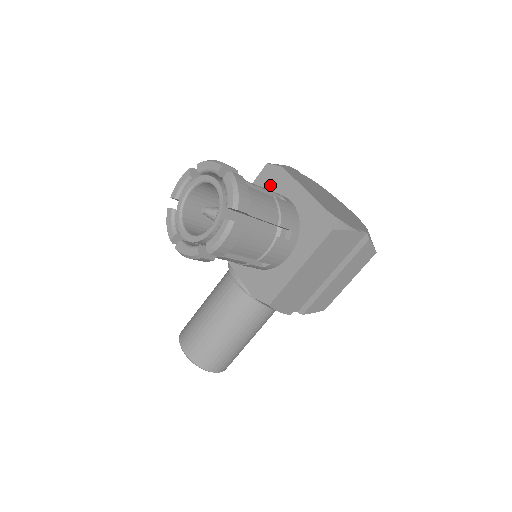
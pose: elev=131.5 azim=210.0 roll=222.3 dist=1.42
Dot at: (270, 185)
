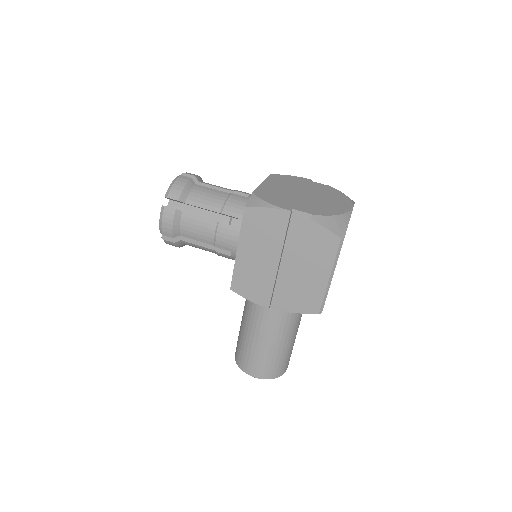
Dot at: occluded
